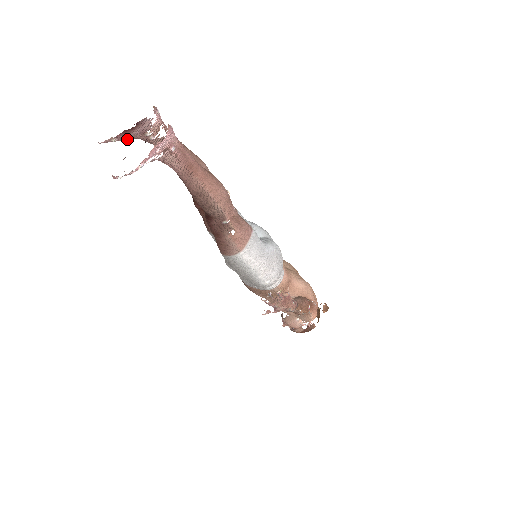
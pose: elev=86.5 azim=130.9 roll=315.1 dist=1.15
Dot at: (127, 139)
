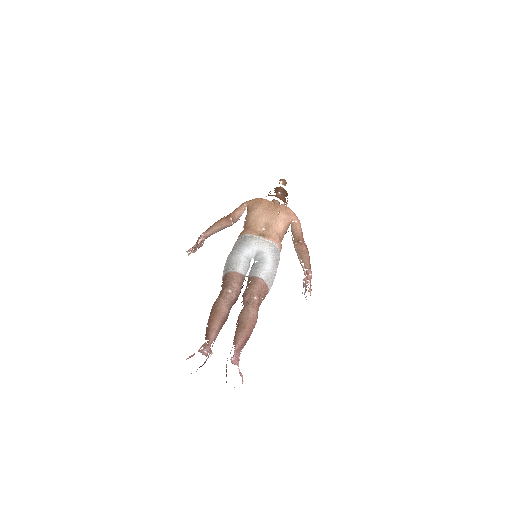
Dot at: occluded
